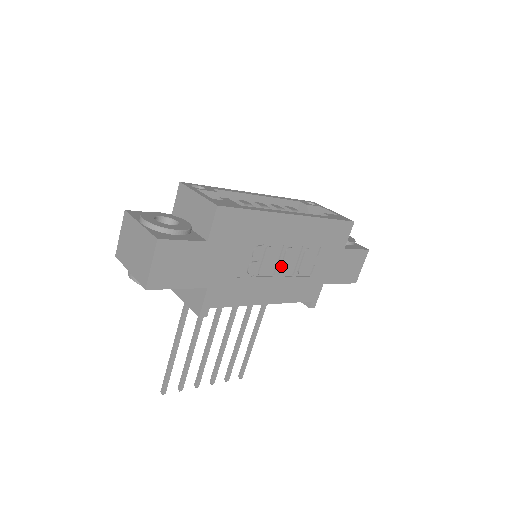
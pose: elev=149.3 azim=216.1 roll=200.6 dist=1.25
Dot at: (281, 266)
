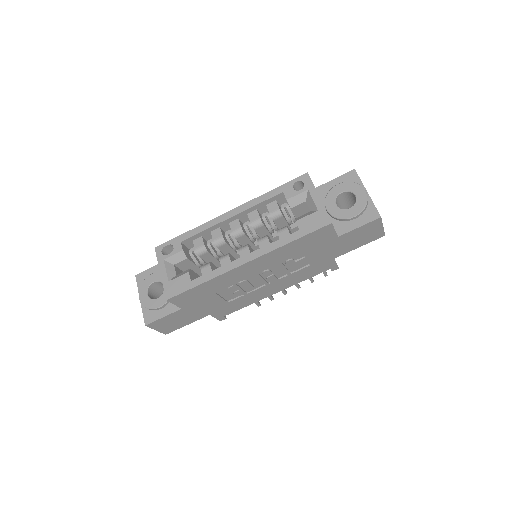
Dot at: (267, 279)
